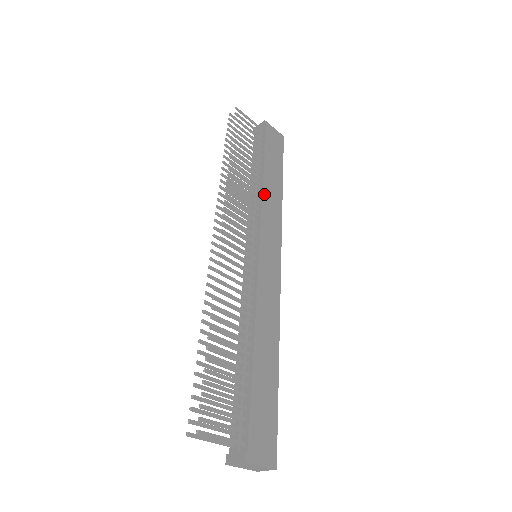
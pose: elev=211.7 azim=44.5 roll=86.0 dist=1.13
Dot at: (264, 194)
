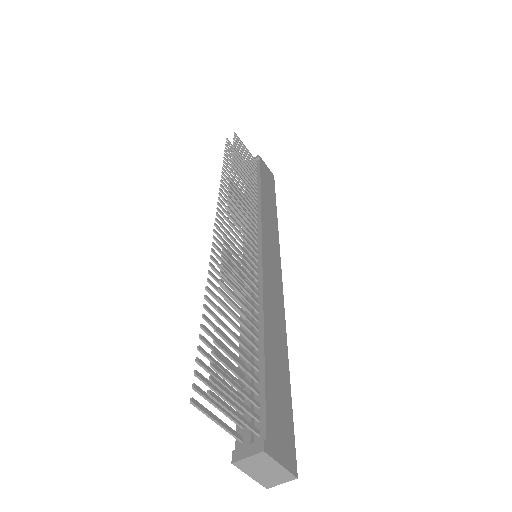
Dot at: (262, 206)
